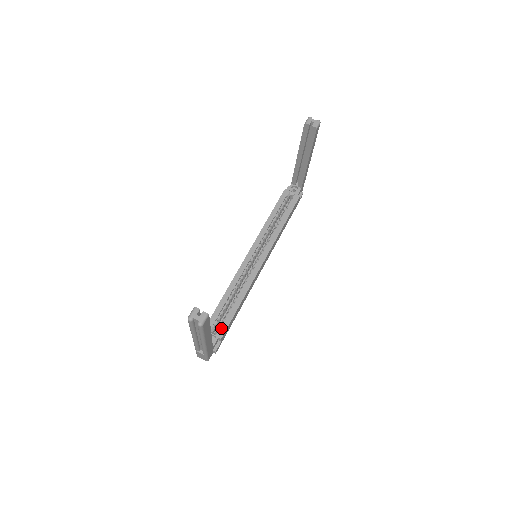
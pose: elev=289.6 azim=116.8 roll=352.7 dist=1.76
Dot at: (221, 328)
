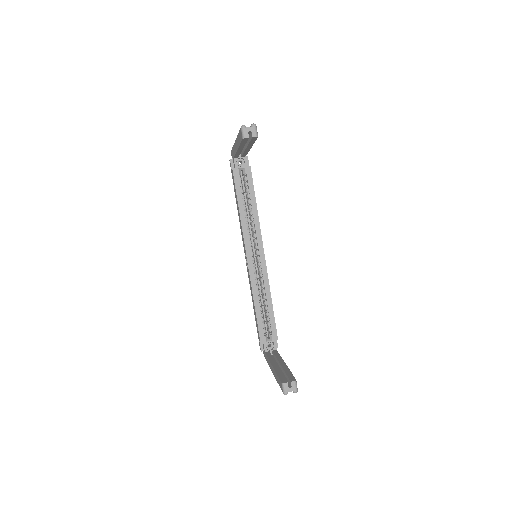
Dot at: (272, 332)
